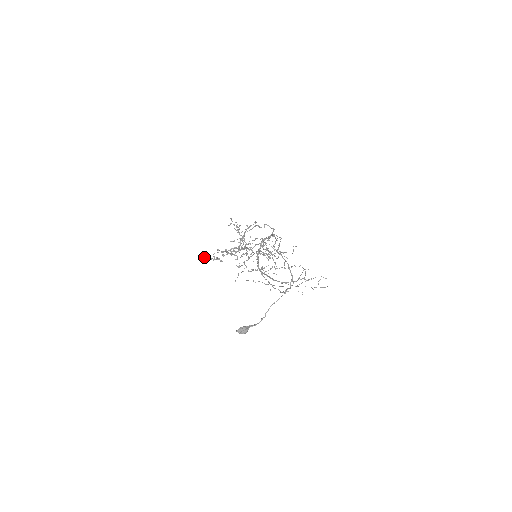
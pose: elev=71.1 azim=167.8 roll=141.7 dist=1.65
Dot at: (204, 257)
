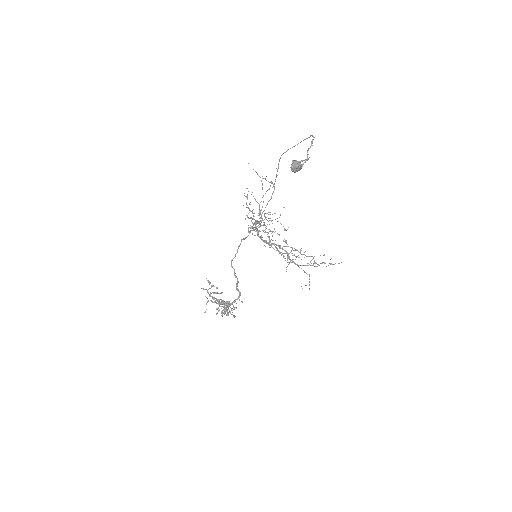
Dot at: occluded
